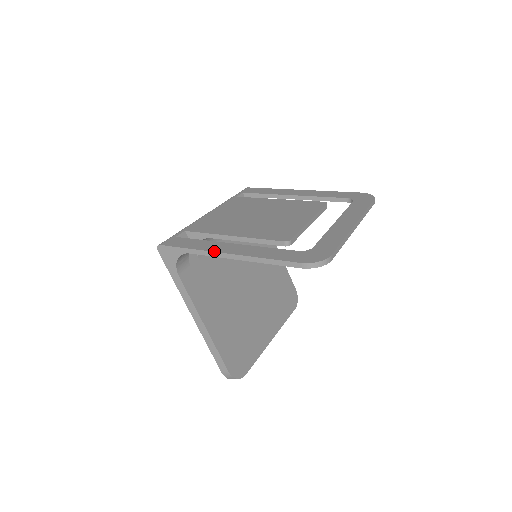
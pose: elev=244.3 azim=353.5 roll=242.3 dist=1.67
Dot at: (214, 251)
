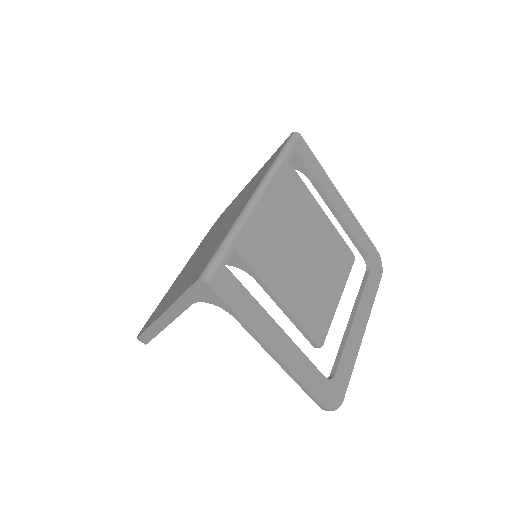
Dot at: (264, 342)
